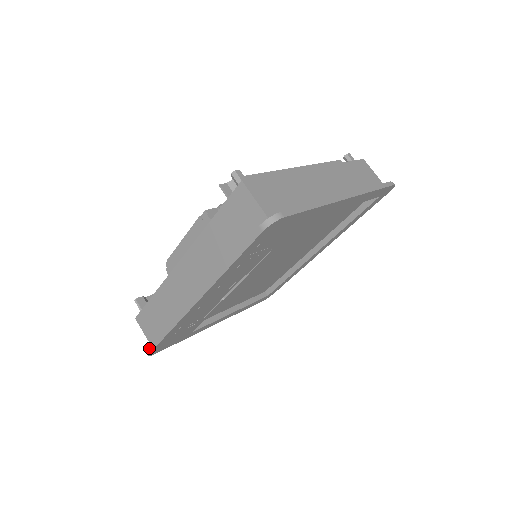
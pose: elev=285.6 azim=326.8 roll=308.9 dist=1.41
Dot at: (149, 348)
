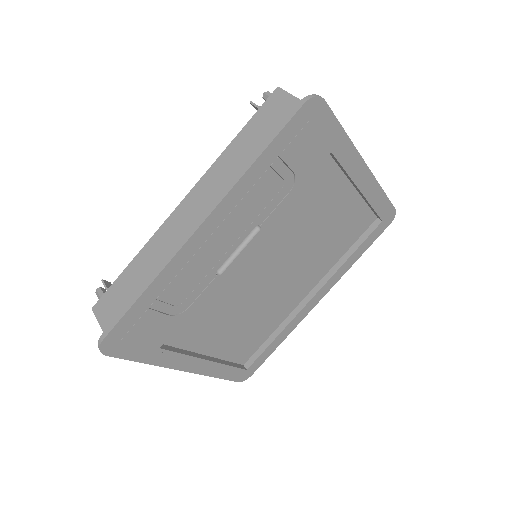
Dot at: (107, 328)
